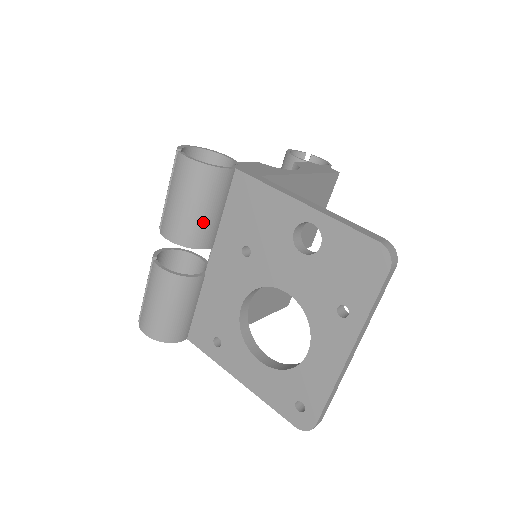
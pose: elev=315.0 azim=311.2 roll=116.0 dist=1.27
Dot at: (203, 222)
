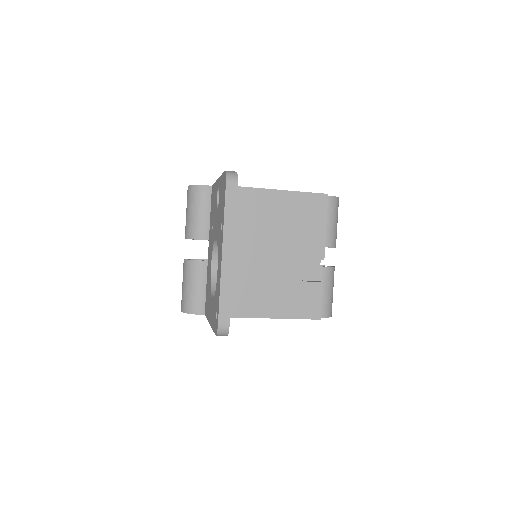
Dot at: (197, 221)
